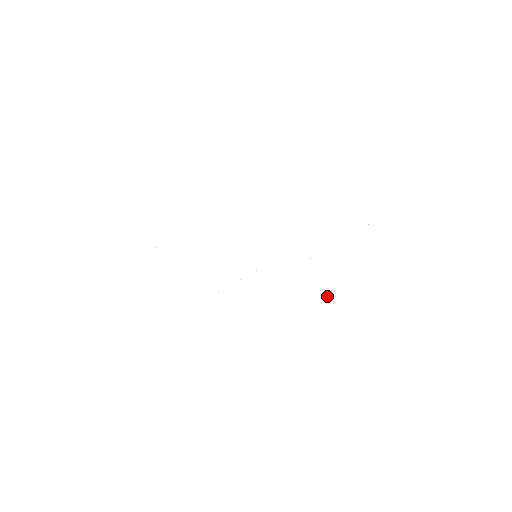
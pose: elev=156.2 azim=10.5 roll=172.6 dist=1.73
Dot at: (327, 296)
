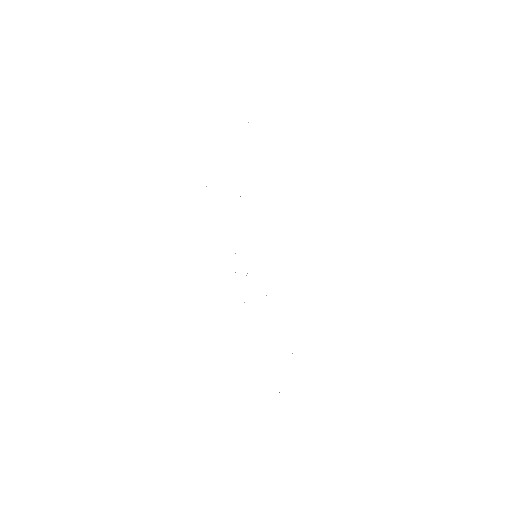
Dot at: occluded
